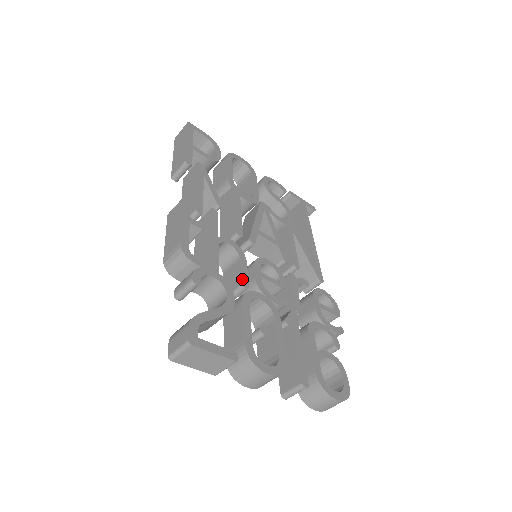
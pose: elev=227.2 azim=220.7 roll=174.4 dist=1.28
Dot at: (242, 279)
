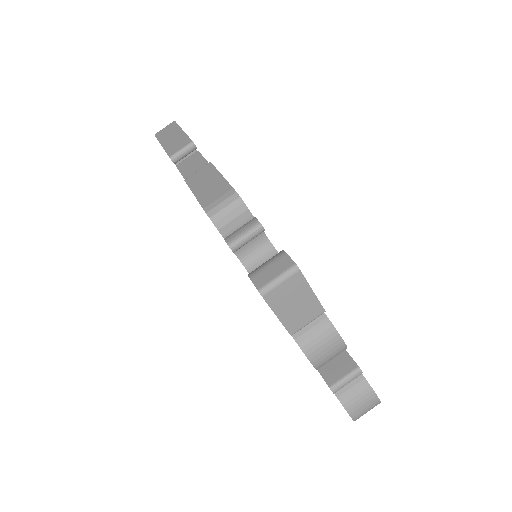
Dot at: occluded
